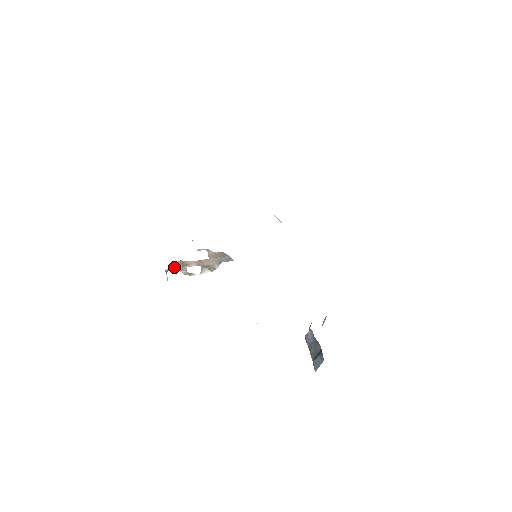
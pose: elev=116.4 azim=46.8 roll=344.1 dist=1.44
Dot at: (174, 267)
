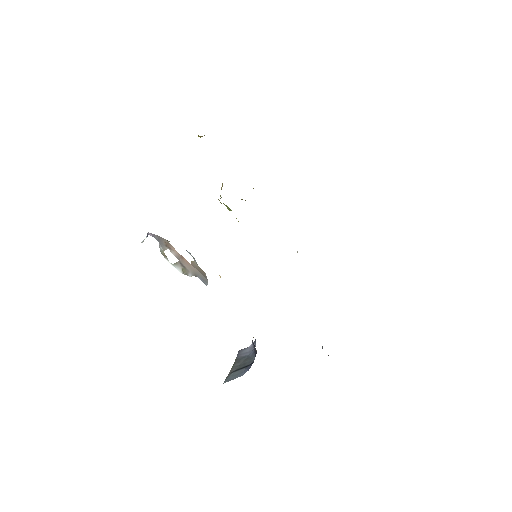
Dot at: (158, 238)
